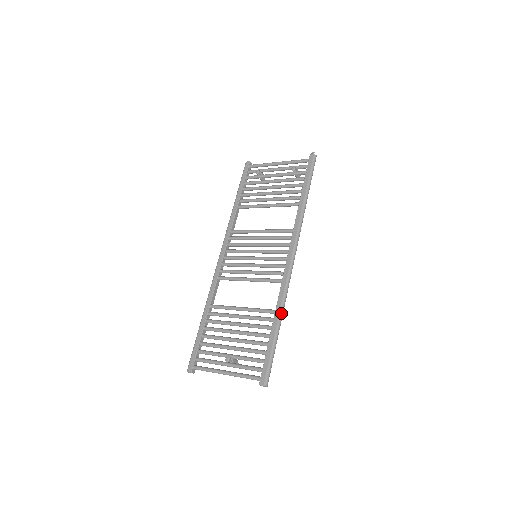
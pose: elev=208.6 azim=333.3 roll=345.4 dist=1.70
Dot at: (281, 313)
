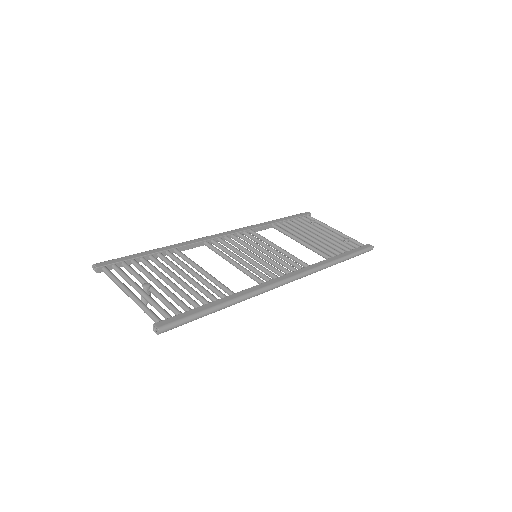
Dot at: (239, 299)
